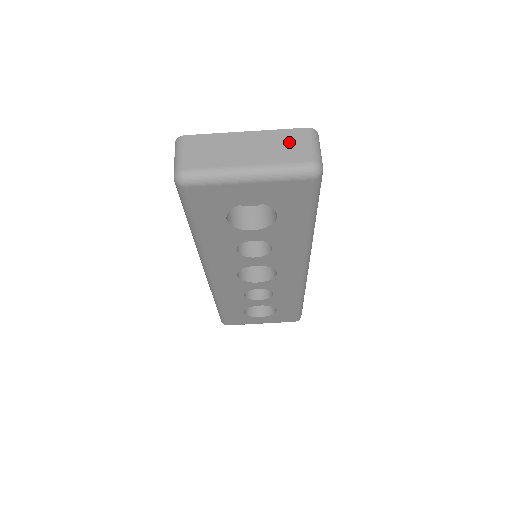
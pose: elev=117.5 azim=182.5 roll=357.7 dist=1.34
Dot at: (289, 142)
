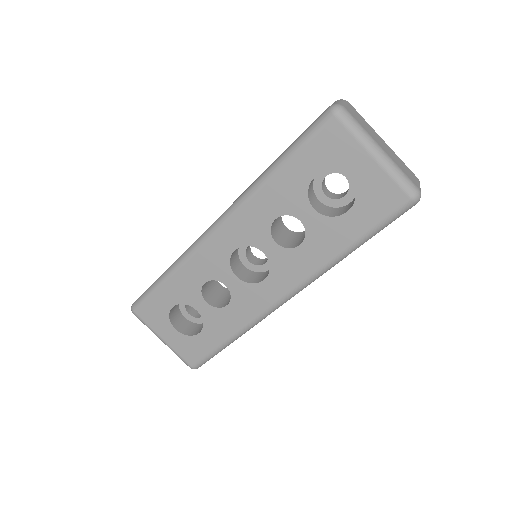
Dot at: (407, 170)
